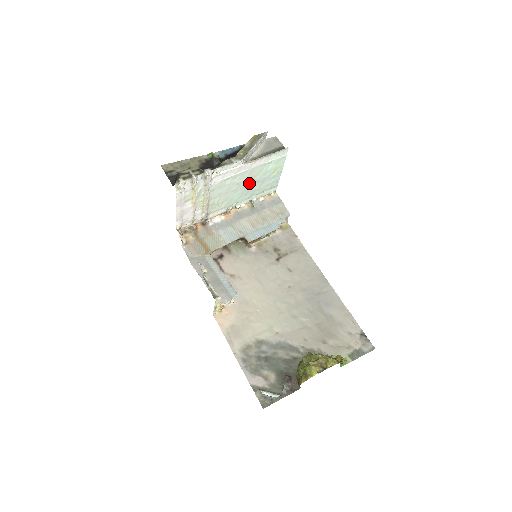
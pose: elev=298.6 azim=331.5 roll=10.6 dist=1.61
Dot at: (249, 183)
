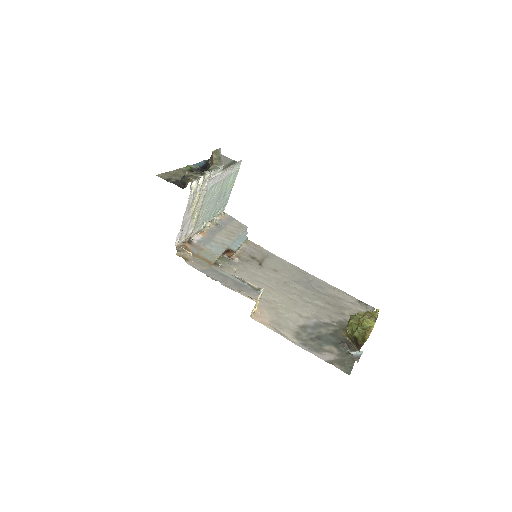
Dot at: (218, 196)
